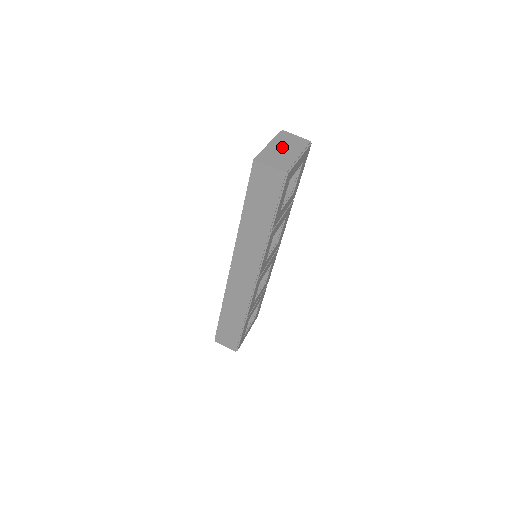
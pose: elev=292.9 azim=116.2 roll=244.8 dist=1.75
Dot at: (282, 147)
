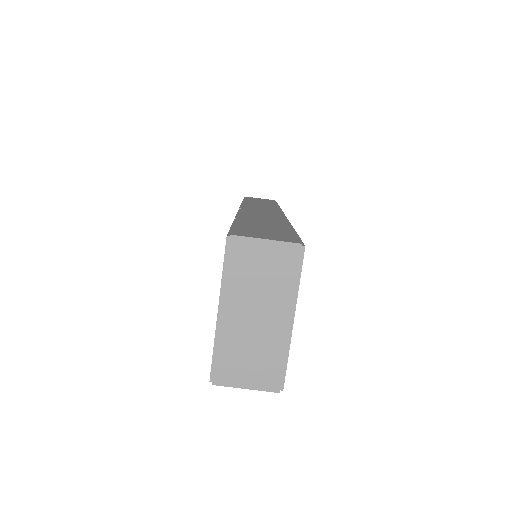
Dot at: (249, 309)
